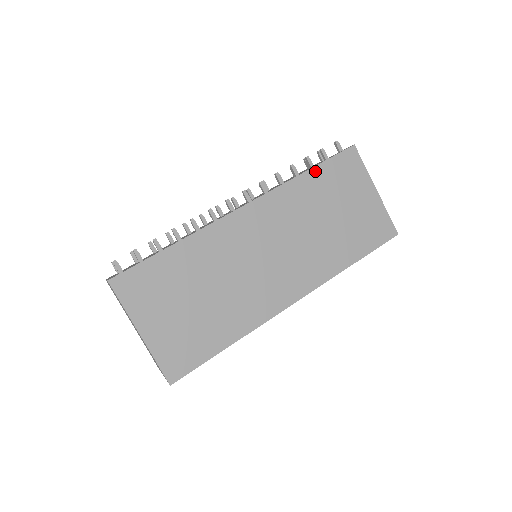
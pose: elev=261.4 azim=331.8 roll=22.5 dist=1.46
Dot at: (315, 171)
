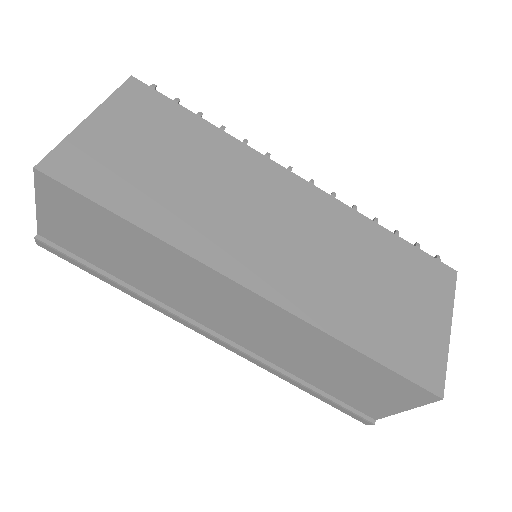
Dot at: (396, 239)
